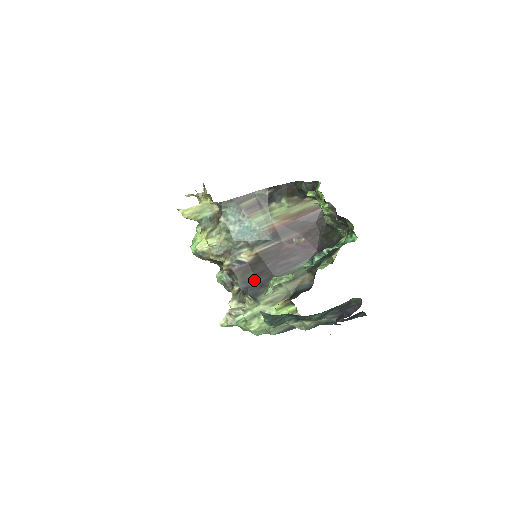
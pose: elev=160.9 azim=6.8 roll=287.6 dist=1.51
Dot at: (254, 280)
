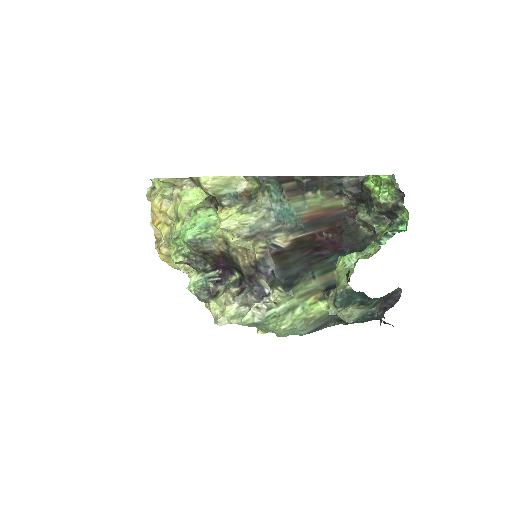
Dot at: (290, 268)
